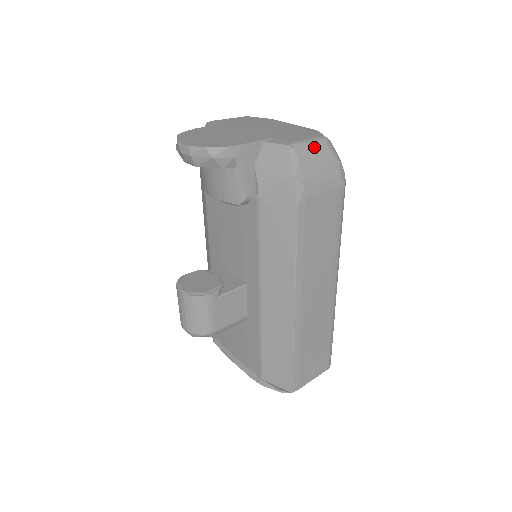
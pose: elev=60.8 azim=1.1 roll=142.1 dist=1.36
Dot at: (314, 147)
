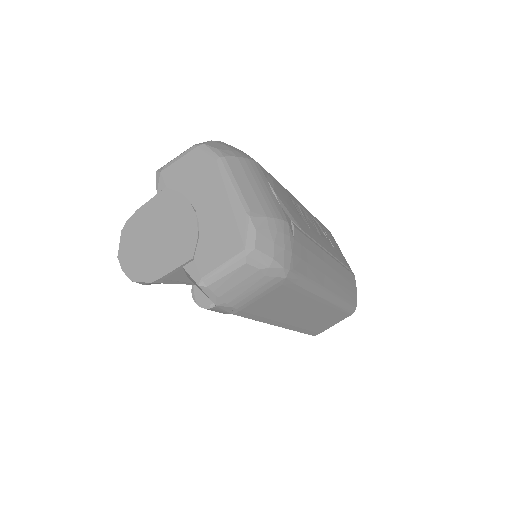
Dot at: (230, 274)
